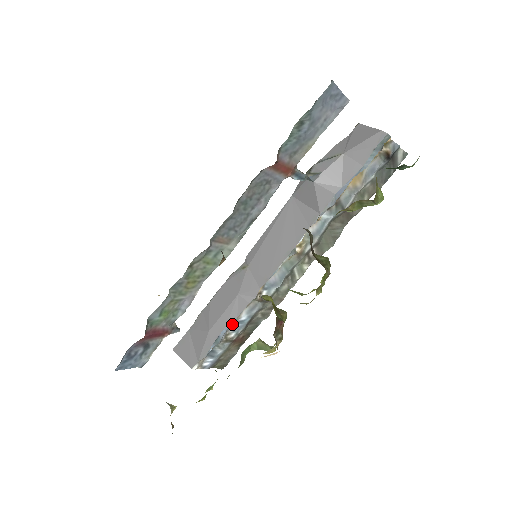
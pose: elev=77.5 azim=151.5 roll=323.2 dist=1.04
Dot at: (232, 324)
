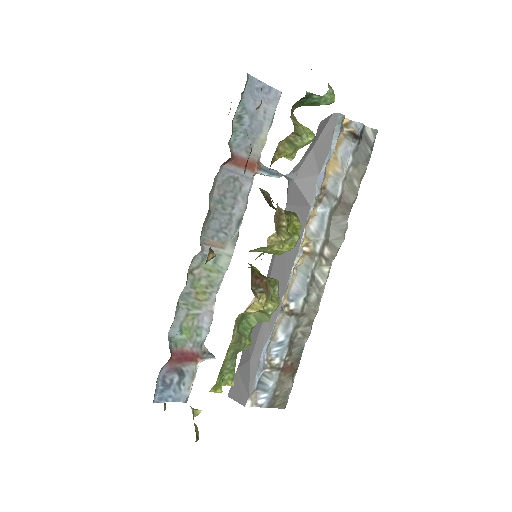
Dot at: (272, 348)
